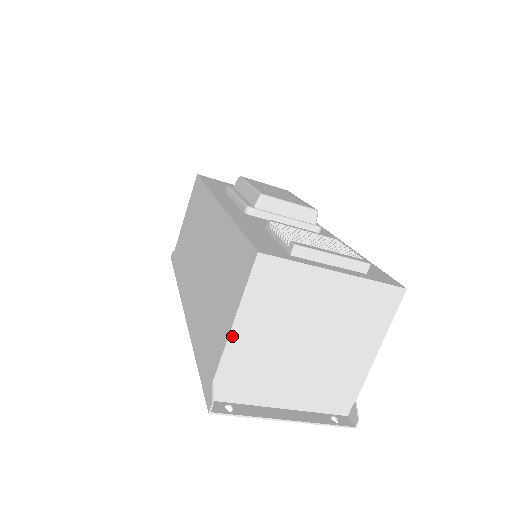
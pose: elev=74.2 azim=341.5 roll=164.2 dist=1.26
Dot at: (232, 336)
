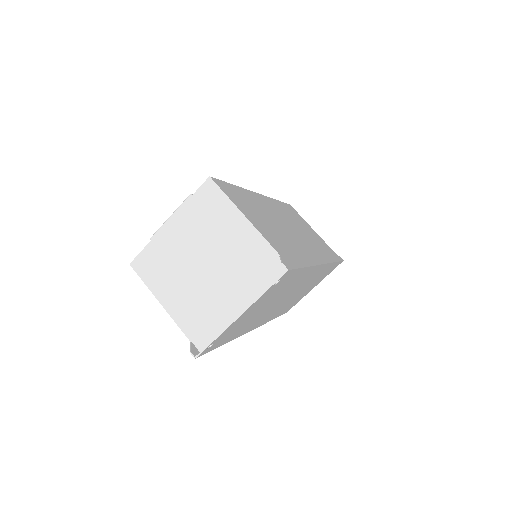
Dot at: (168, 310)
